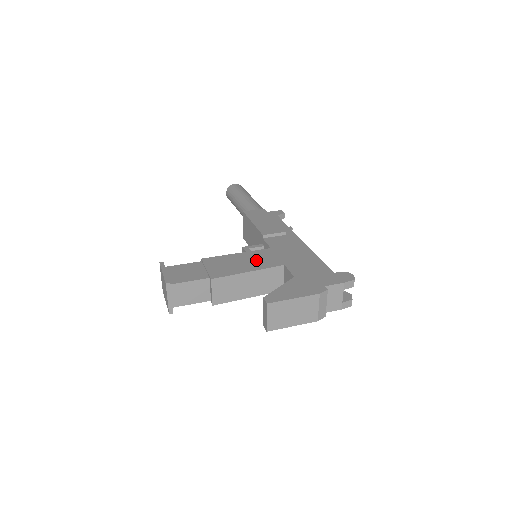
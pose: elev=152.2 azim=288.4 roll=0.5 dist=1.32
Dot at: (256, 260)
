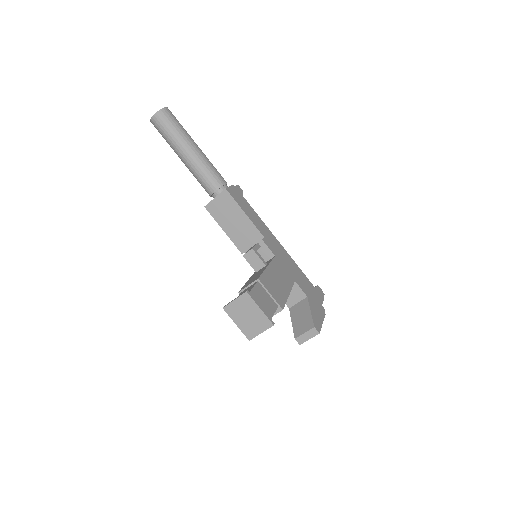
Dot at: (282, 276)
